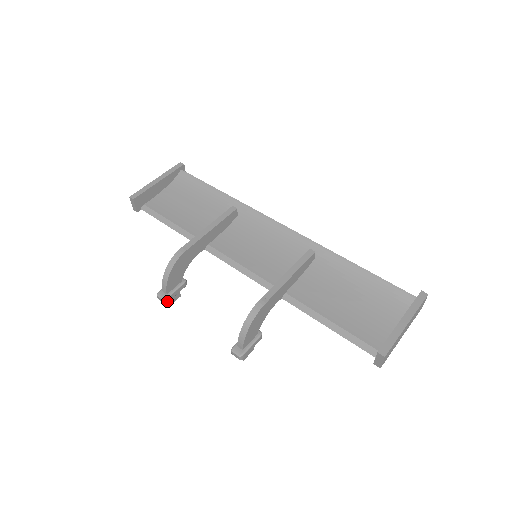
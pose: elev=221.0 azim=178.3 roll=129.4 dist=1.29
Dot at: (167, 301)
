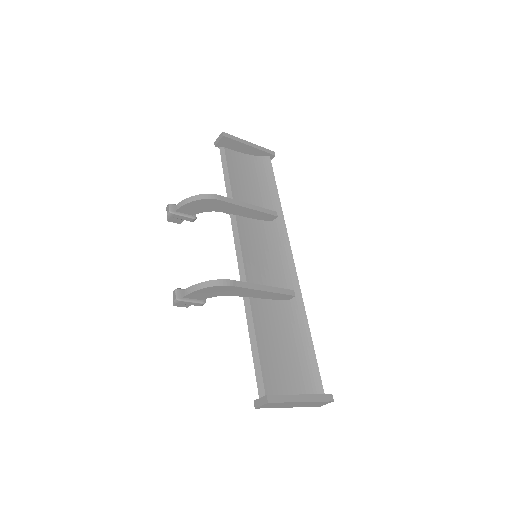
Dot at: (170, 215)
